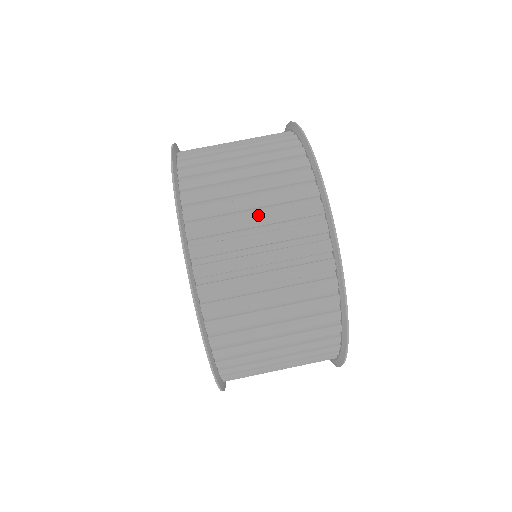
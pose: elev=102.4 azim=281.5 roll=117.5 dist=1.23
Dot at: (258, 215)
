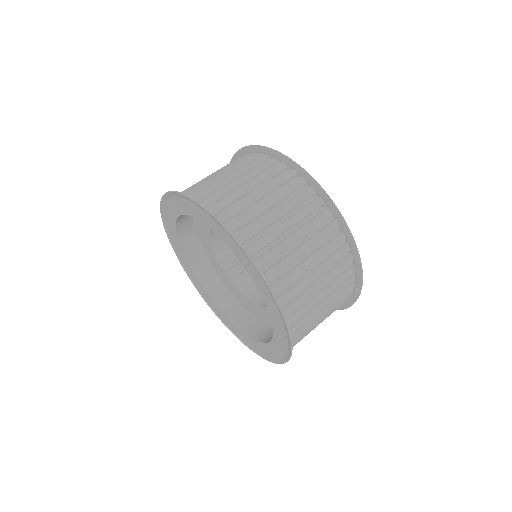
Dot at: (316, 269)
